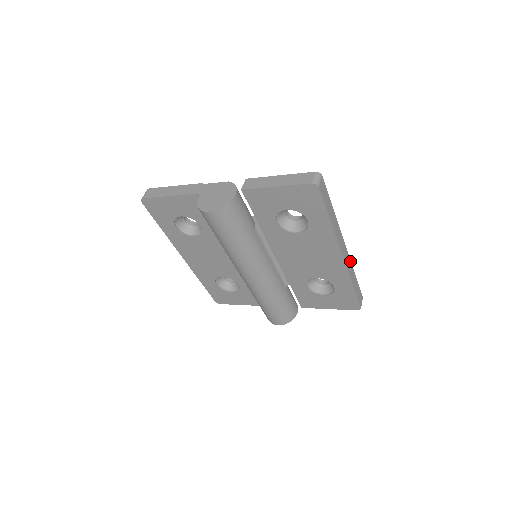
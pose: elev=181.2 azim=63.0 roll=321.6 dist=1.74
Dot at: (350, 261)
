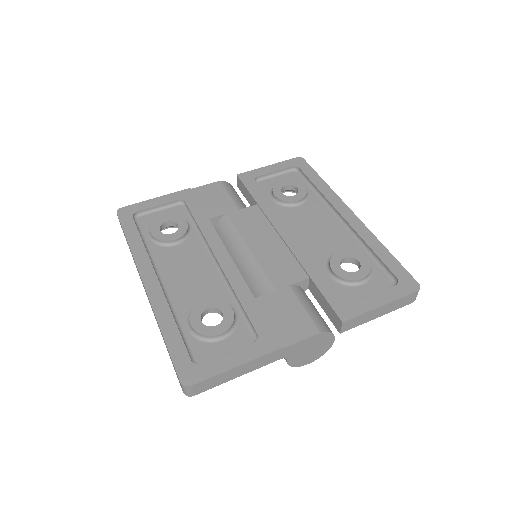
Dot at: (338, 198)
